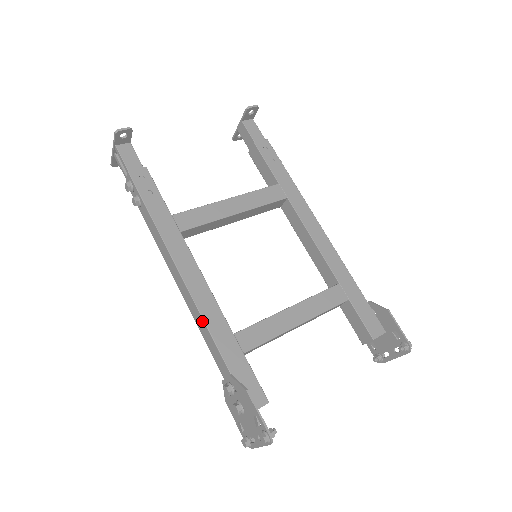
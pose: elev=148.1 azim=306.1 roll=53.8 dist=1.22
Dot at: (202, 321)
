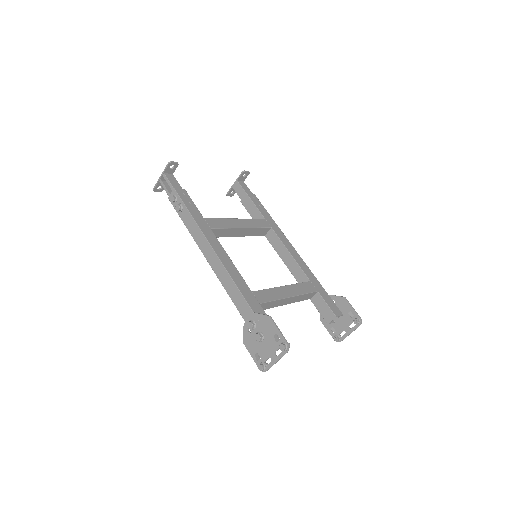
Dot at: (231, 281)
